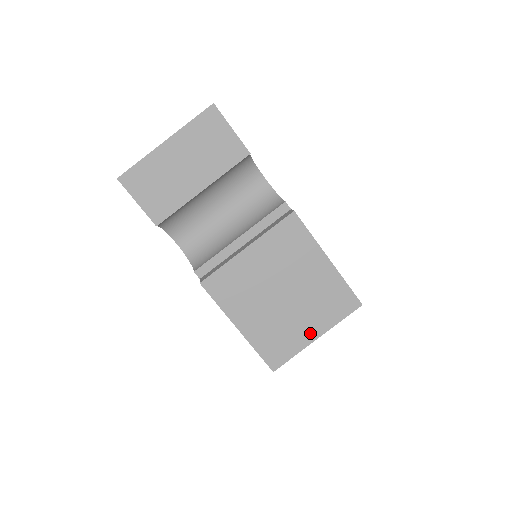
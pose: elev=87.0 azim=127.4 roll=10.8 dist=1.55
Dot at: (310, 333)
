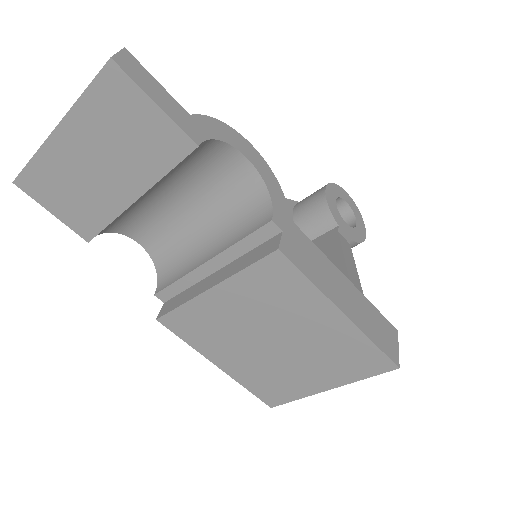
Dot at: (317, 384)
